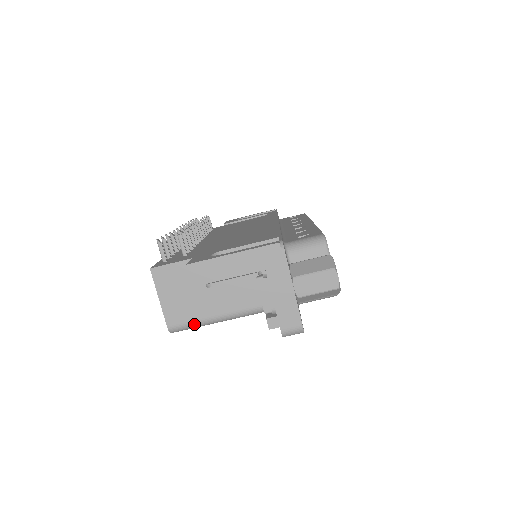
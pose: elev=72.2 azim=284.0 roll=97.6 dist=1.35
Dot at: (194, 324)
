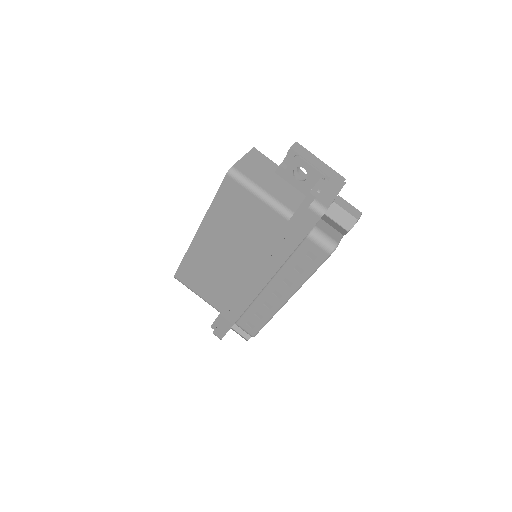
Dot at: (247, 180)
